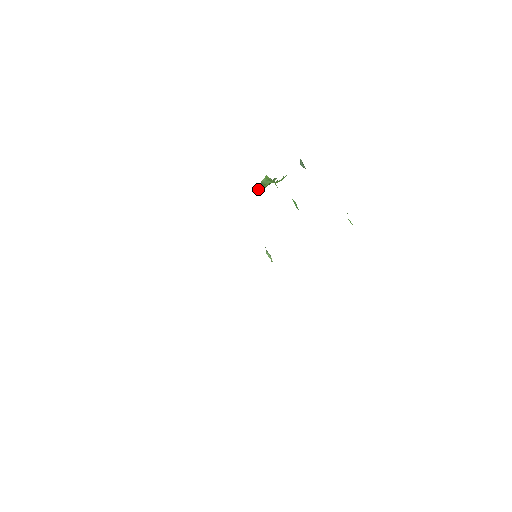
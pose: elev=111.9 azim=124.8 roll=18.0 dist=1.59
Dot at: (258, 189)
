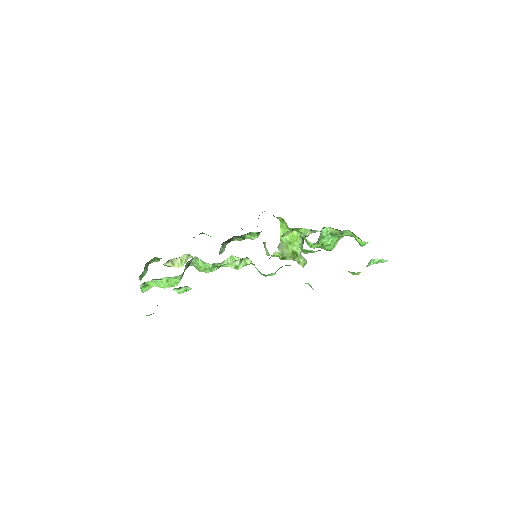
Dot at: (282, 253)
